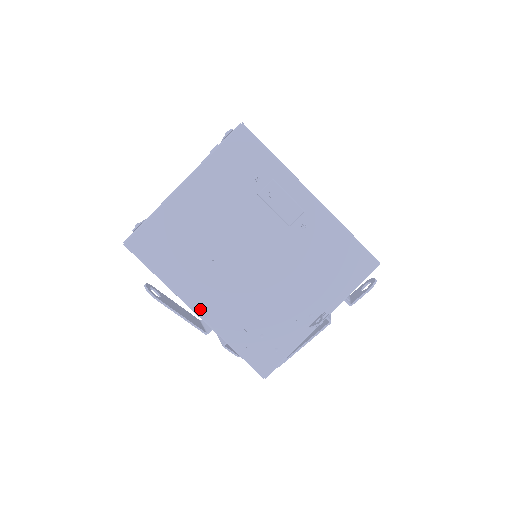
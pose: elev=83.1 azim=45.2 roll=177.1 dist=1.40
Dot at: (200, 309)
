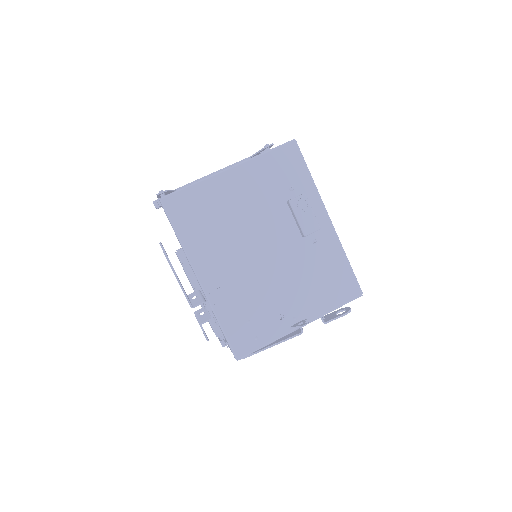
Dot at: (205, 280)
